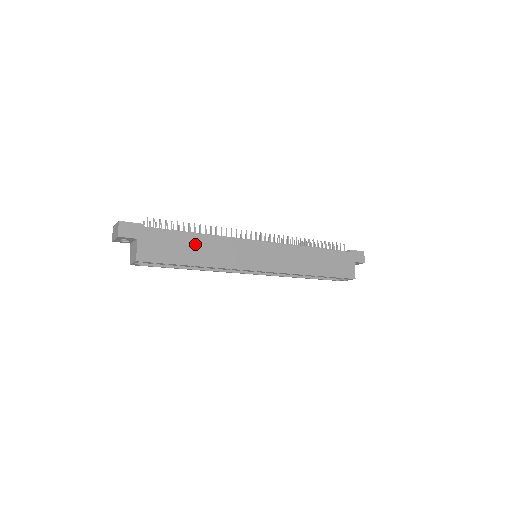
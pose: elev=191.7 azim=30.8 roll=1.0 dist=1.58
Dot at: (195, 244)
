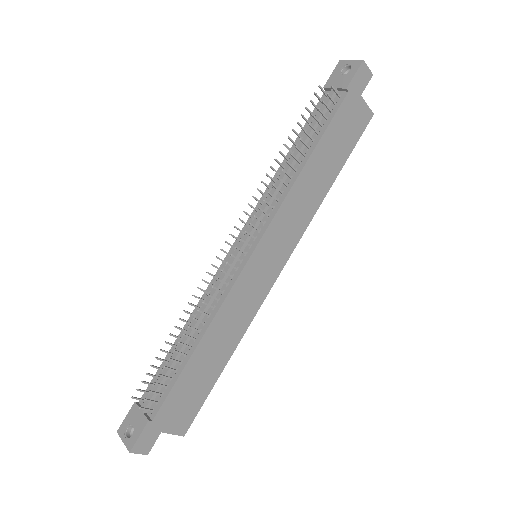
Dot at: (205, 357)
